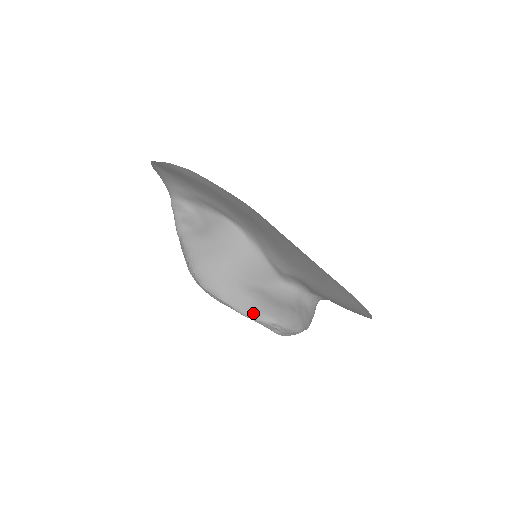
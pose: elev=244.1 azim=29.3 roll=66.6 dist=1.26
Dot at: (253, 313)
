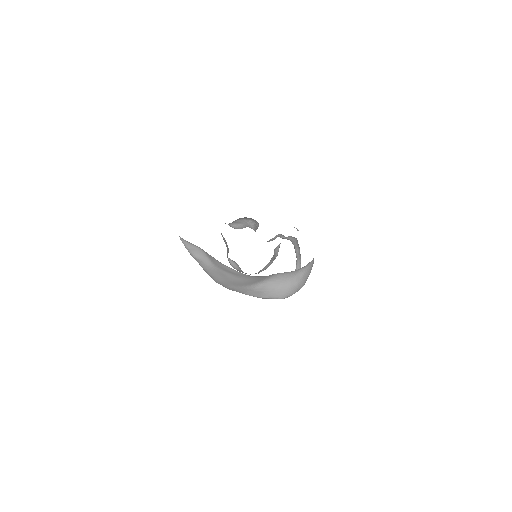
Dot at: (265, 298)
